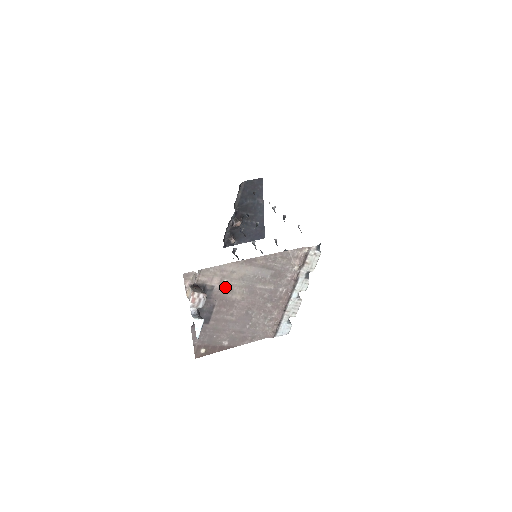
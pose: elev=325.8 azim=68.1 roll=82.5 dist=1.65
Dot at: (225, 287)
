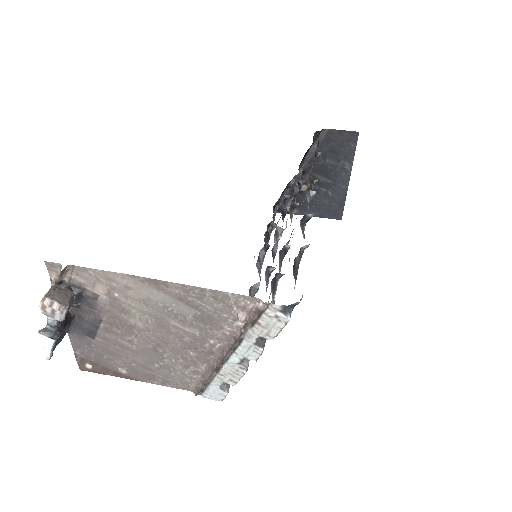
Dot at: (117, 303)
